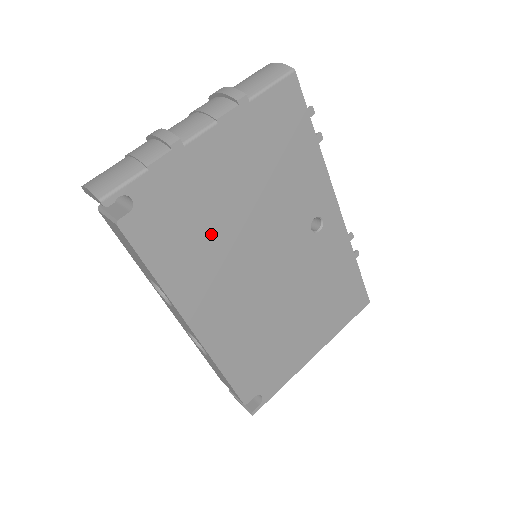
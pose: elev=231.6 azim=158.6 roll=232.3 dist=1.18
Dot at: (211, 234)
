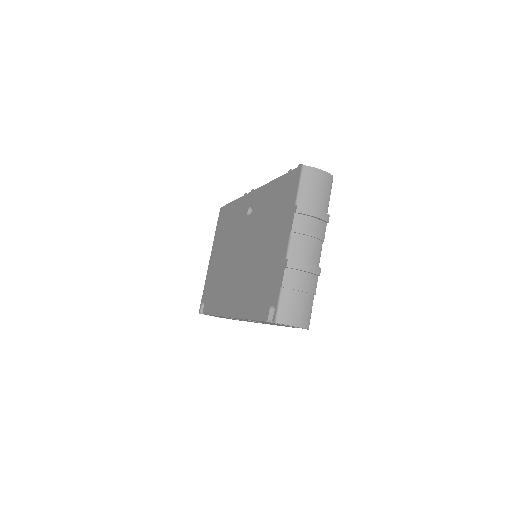
Dot at: occluded
